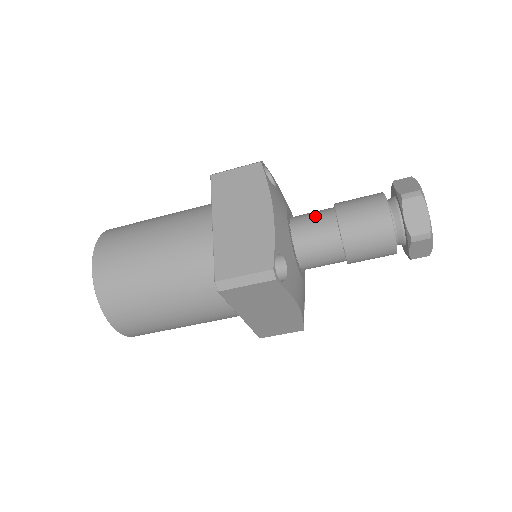
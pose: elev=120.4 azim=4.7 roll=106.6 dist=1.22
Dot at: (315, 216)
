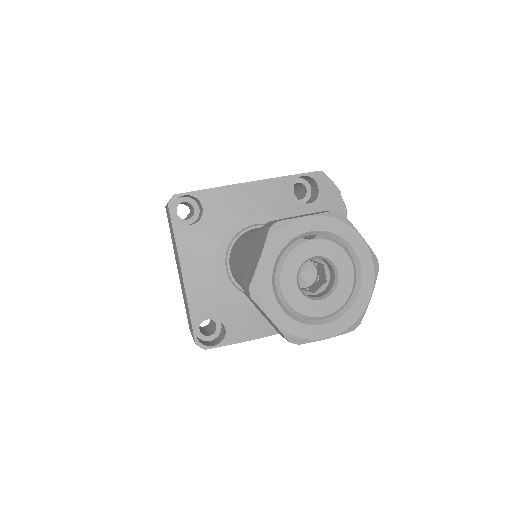
Dot at: (235, 257)
